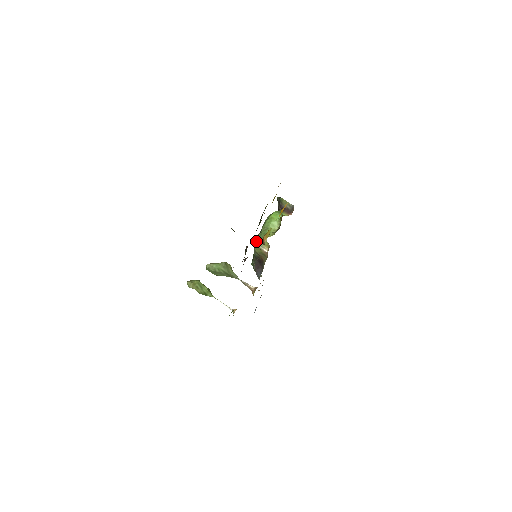
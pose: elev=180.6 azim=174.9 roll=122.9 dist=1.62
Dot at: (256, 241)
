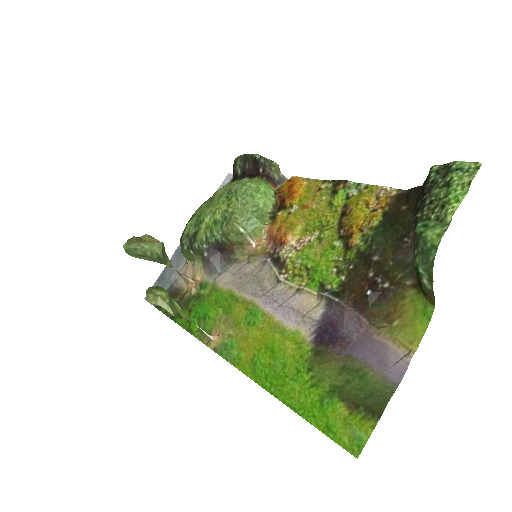
Dot at: (242, 226)
